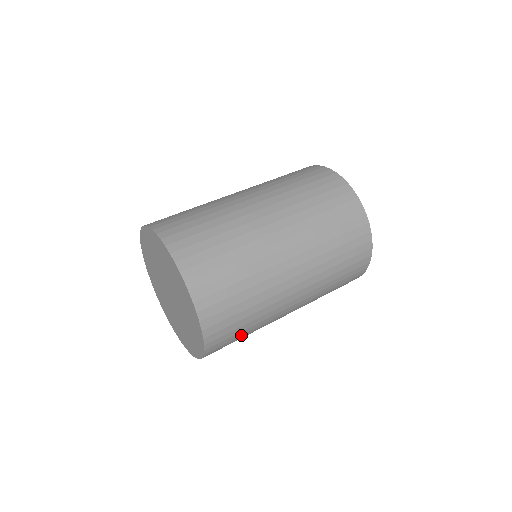
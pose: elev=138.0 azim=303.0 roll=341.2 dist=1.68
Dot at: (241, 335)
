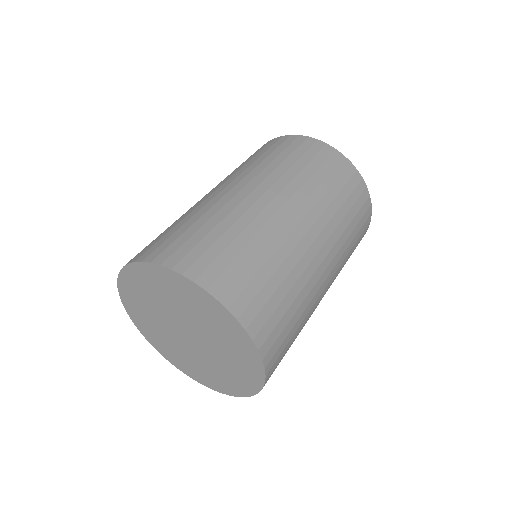
Dot at: occluded
